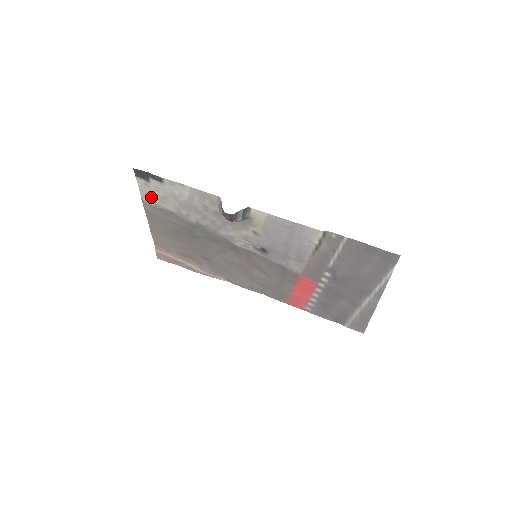
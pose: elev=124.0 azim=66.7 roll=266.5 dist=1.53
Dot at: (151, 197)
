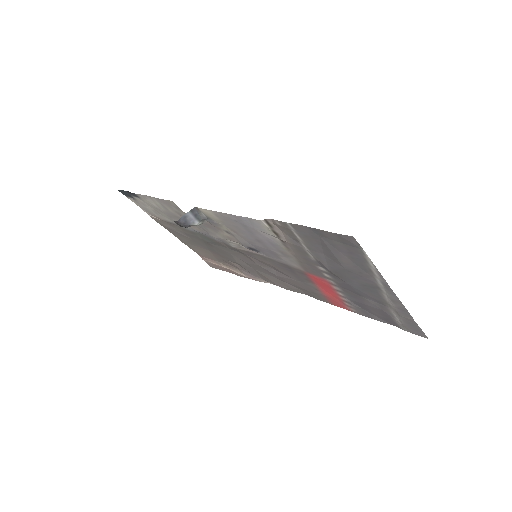
Dot at: (151, 213)
